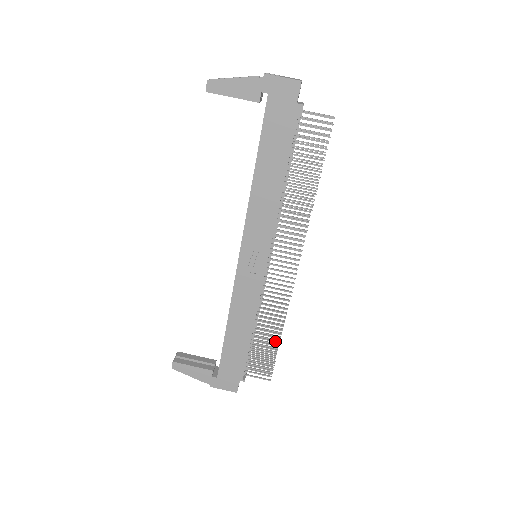
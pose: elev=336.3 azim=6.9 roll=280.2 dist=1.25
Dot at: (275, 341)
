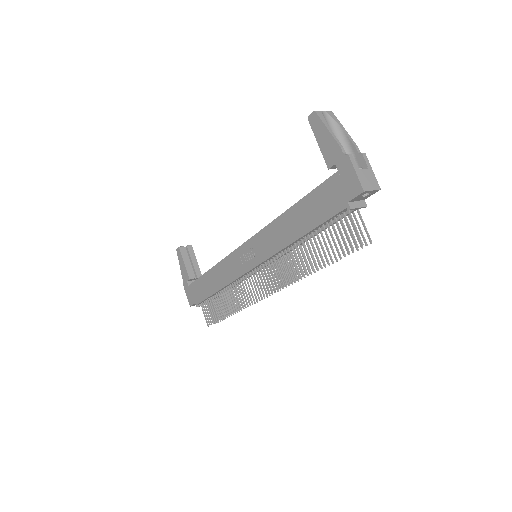
Dot at: (225, 312)
